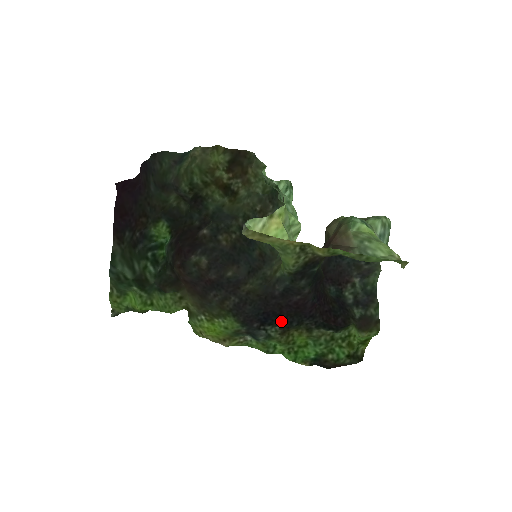
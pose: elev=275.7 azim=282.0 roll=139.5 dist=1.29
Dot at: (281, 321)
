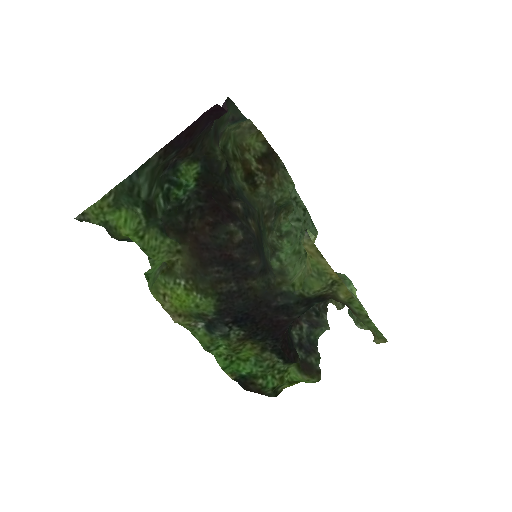
Dot at: (251, 329)
